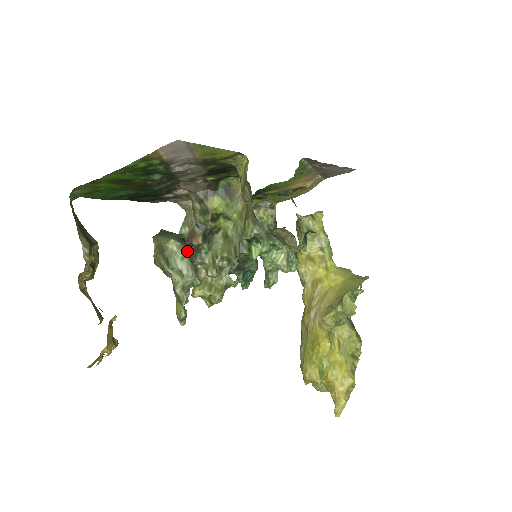
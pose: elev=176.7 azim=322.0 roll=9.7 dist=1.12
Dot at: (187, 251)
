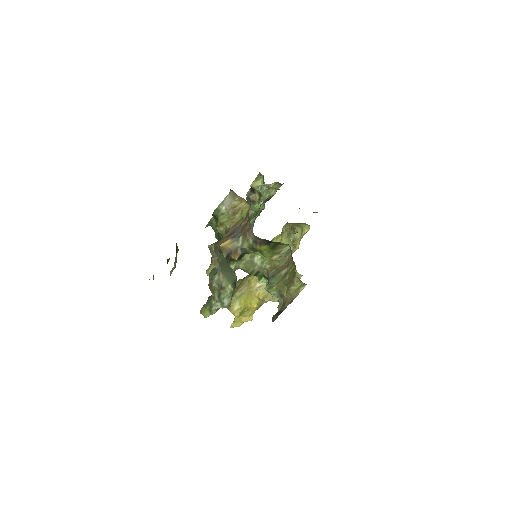
Dot at: occluded
